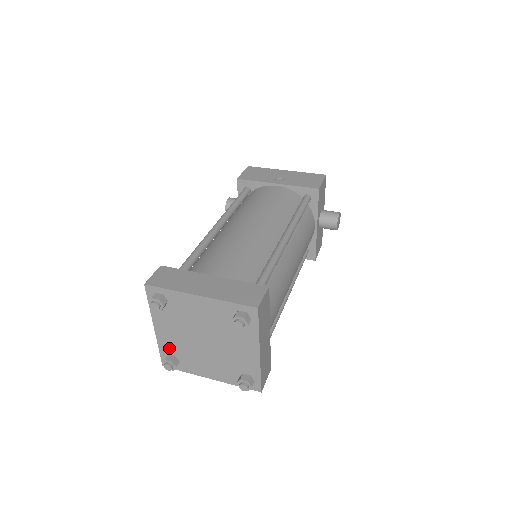
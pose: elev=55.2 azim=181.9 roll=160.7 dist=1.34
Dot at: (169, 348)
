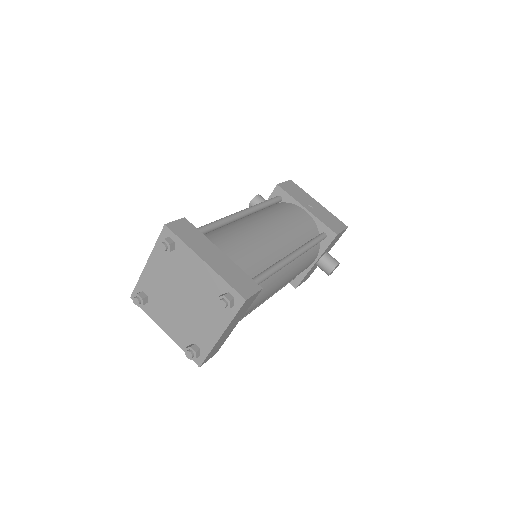
Dot at: (147, 286)
